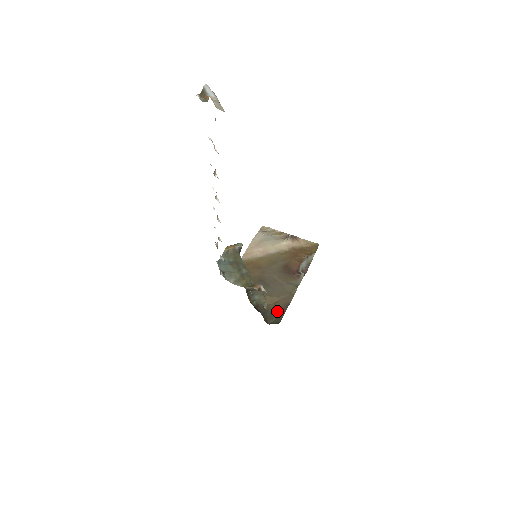
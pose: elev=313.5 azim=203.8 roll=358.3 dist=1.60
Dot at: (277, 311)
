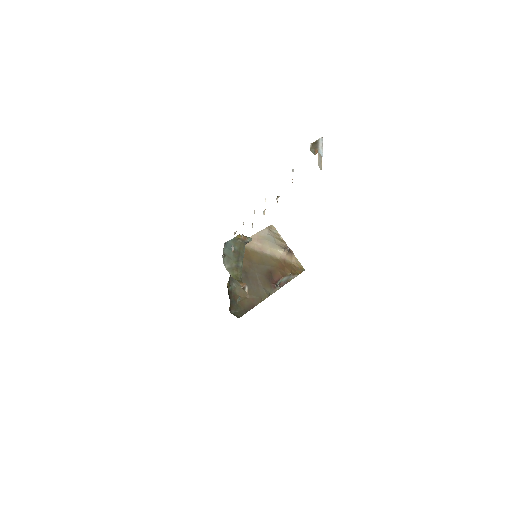
Dot at: (243, 306)
